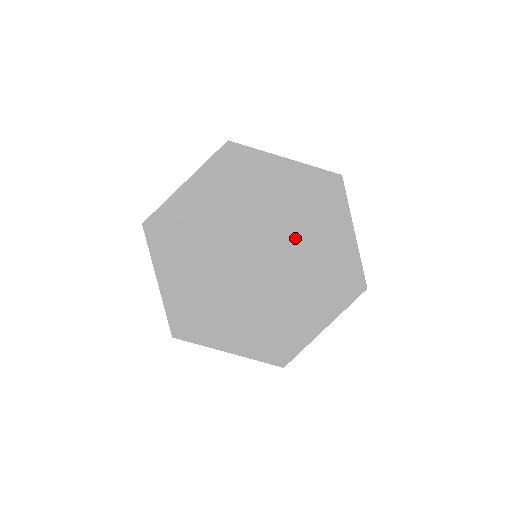
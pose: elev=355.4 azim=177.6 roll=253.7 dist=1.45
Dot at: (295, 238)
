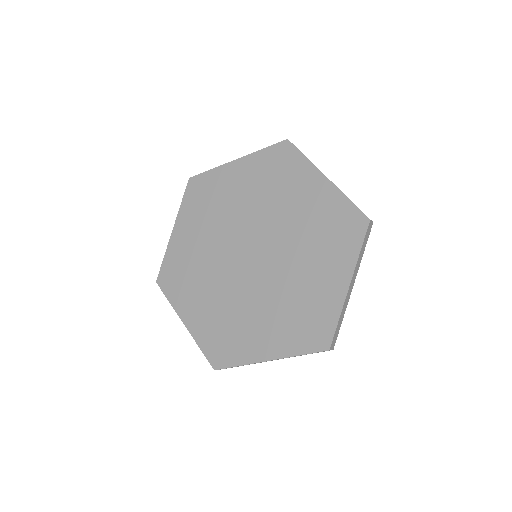
Dot at: (292, 257)
